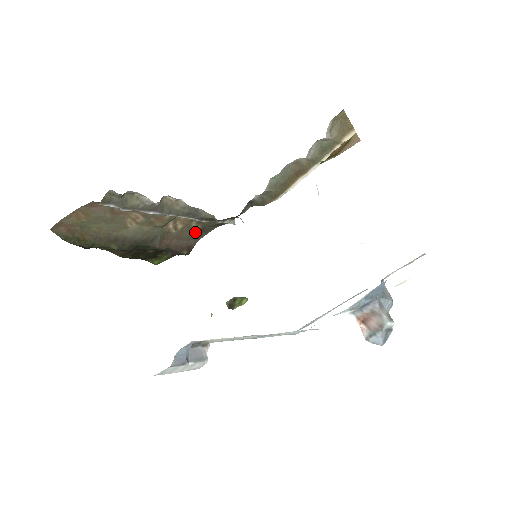
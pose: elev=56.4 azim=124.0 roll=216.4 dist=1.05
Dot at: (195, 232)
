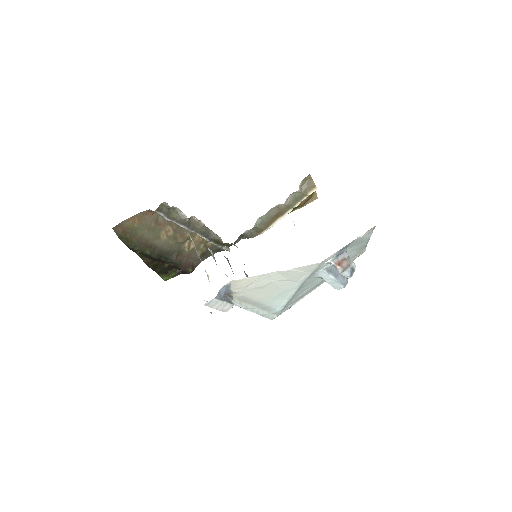
Dot at: (200, 254)
